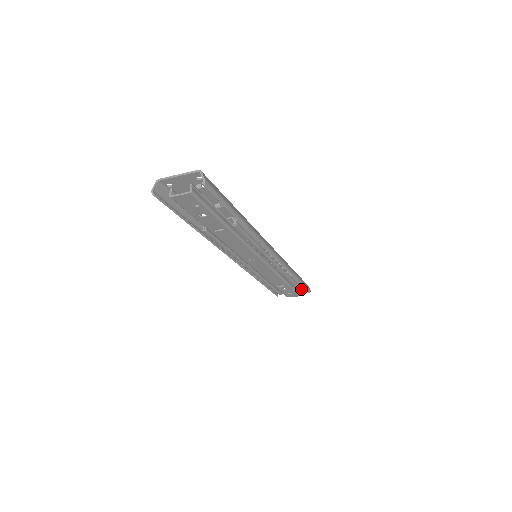
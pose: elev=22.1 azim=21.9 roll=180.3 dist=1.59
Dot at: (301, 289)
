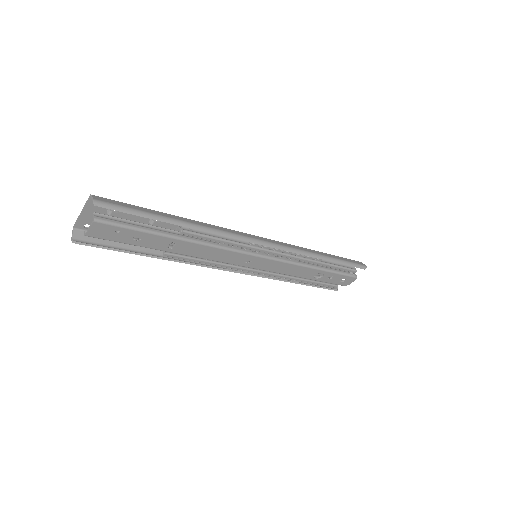
Dot at: (349, 269)
